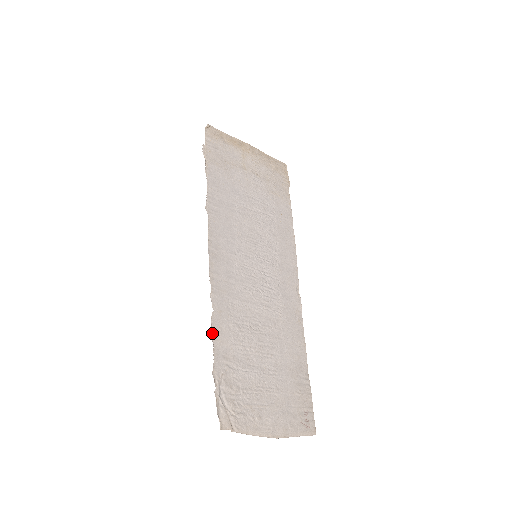
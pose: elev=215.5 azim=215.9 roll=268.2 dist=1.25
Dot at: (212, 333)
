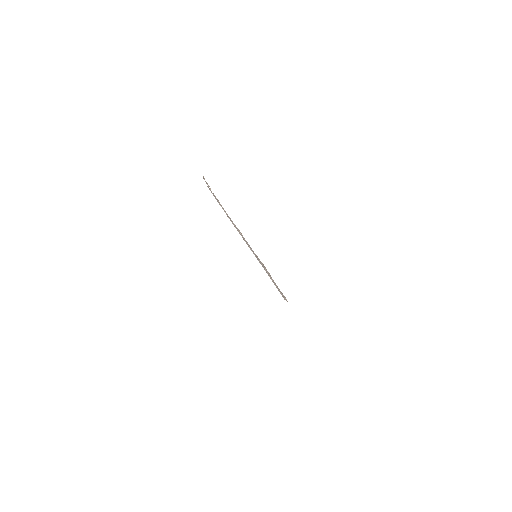
Dot at: occluded
